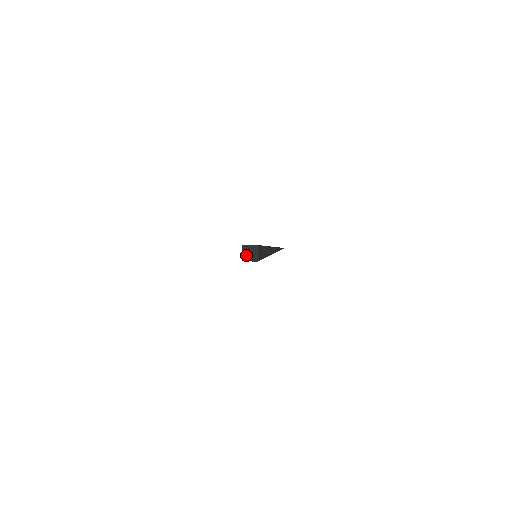
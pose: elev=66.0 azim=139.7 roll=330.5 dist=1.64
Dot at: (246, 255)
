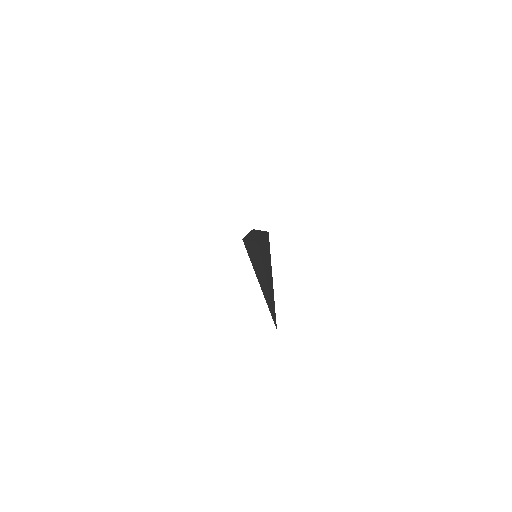
Dot at: (250, 236)
